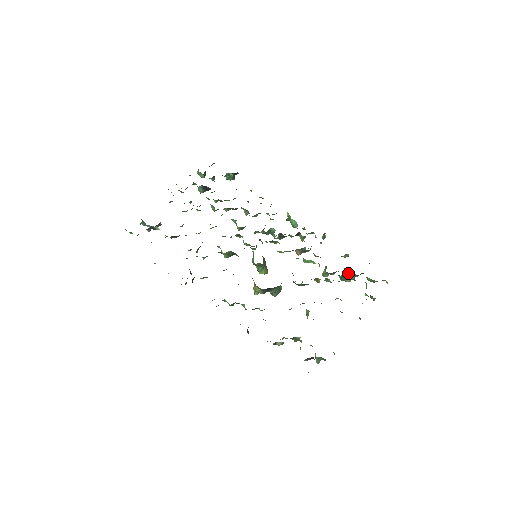
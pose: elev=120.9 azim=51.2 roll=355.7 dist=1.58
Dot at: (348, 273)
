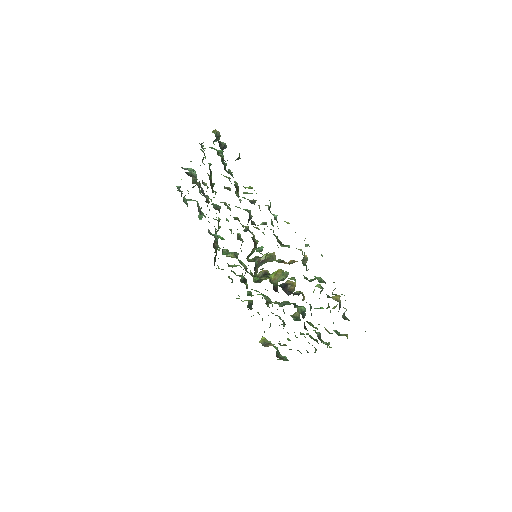
Dot at: (329, 306)
